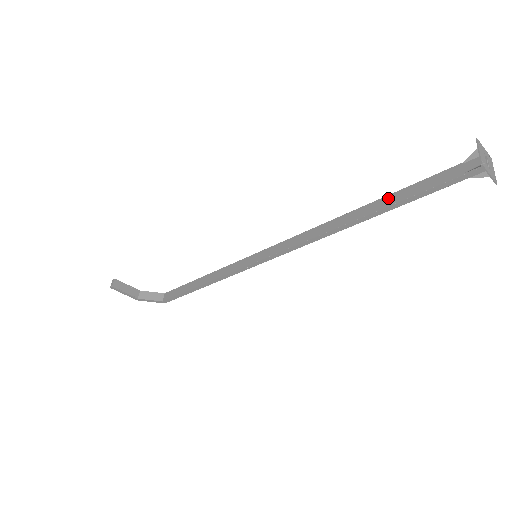
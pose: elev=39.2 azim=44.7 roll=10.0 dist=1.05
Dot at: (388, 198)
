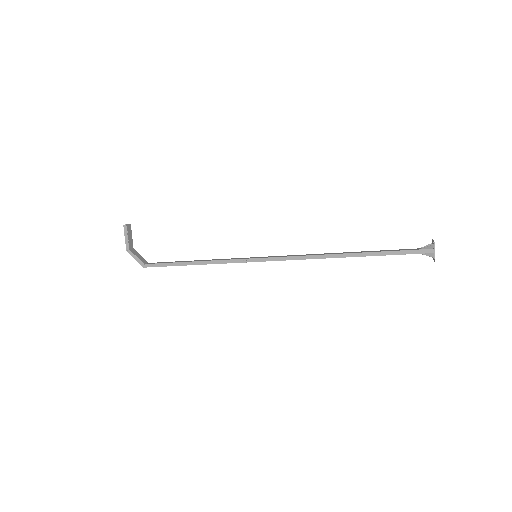
Dot at: (370, 251)
